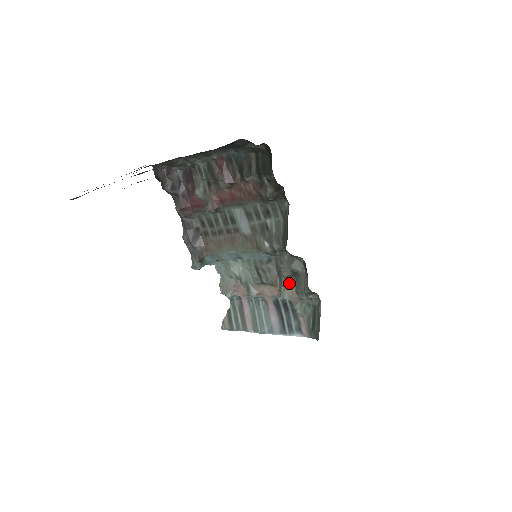
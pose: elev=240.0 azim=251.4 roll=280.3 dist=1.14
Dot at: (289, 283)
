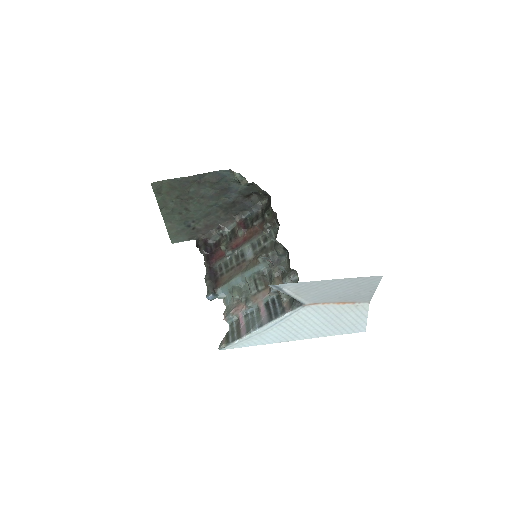
Dot at: (277, 280)
